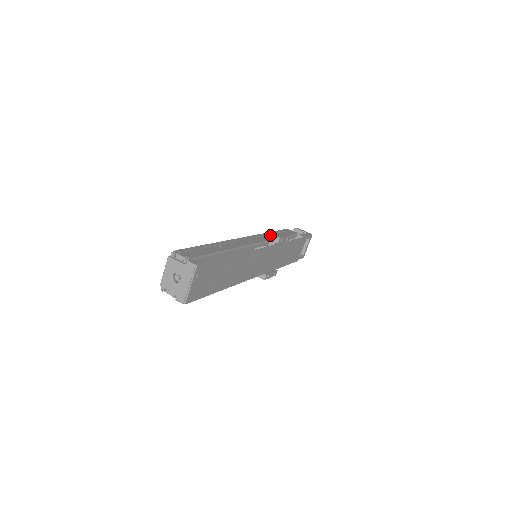
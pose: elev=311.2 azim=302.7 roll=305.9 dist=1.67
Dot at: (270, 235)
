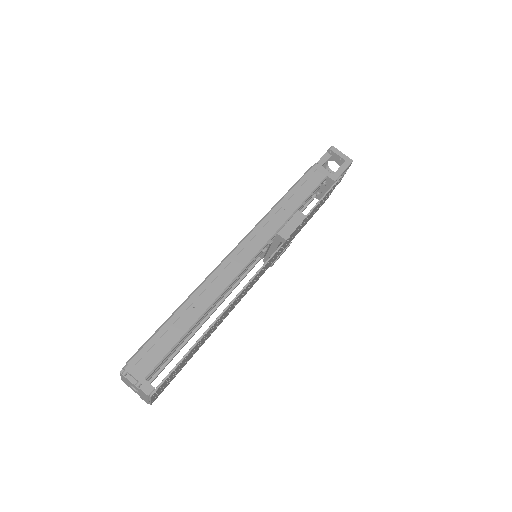
Dot at: (280, 212)
